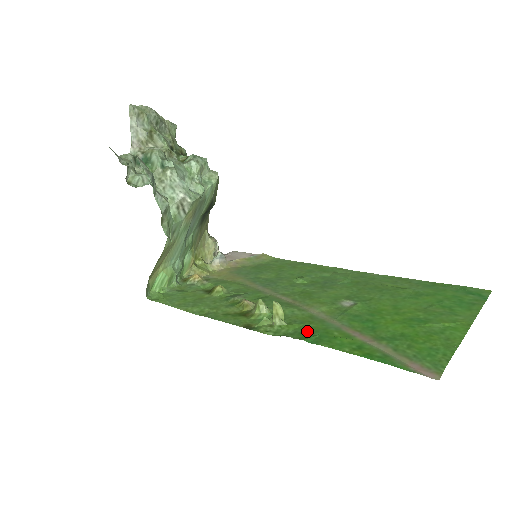
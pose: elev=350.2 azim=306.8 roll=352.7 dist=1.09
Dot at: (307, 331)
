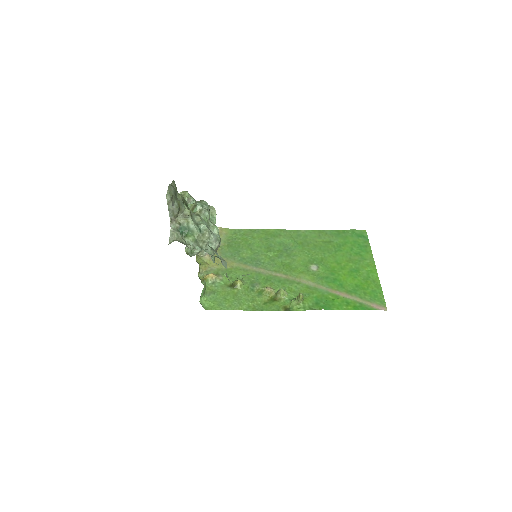
Dot at: (318, 301)
